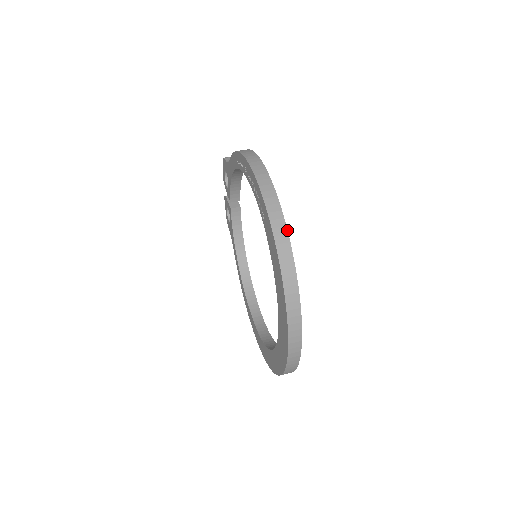
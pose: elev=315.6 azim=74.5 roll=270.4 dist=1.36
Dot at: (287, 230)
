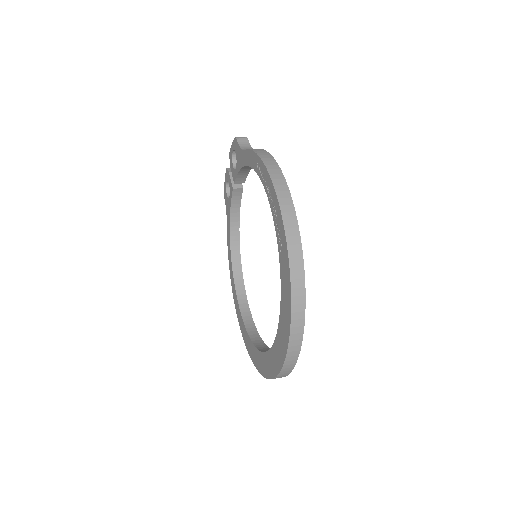
Dot at: (304, 274)
